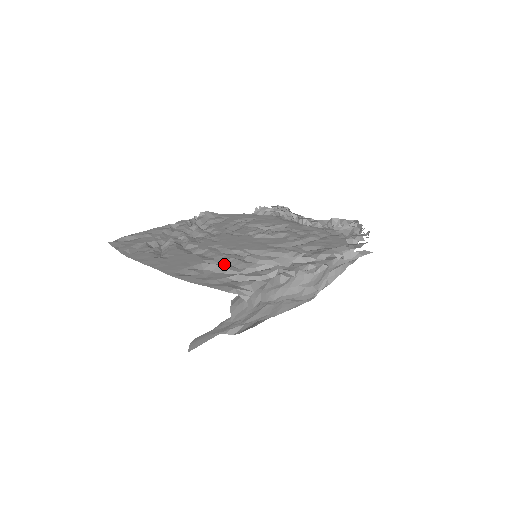
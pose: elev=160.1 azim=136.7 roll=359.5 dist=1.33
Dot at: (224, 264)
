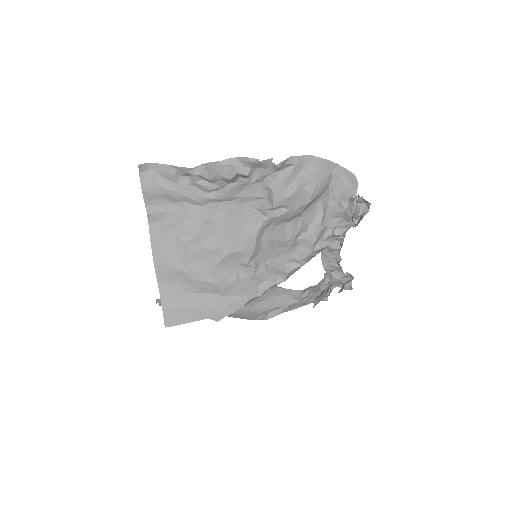
Dot at: occluded
